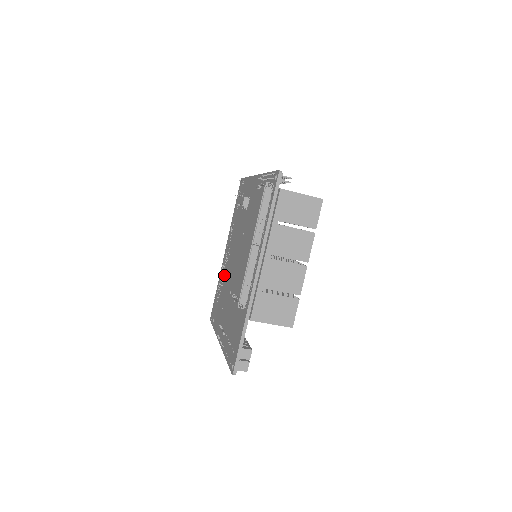
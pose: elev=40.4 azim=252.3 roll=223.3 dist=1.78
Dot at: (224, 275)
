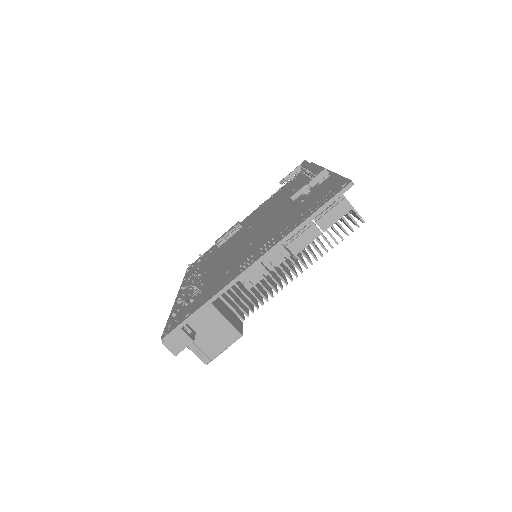
Dot at: (200, 283)
